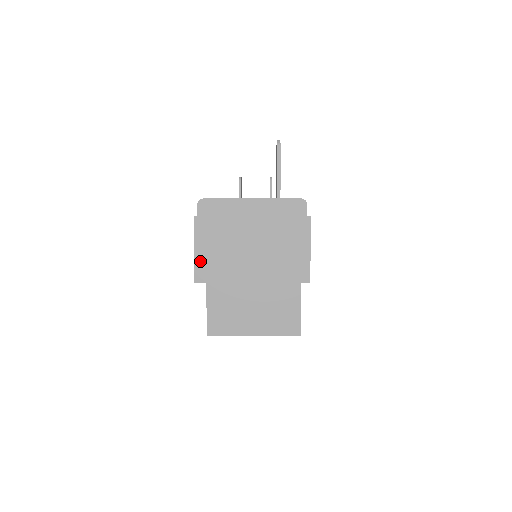
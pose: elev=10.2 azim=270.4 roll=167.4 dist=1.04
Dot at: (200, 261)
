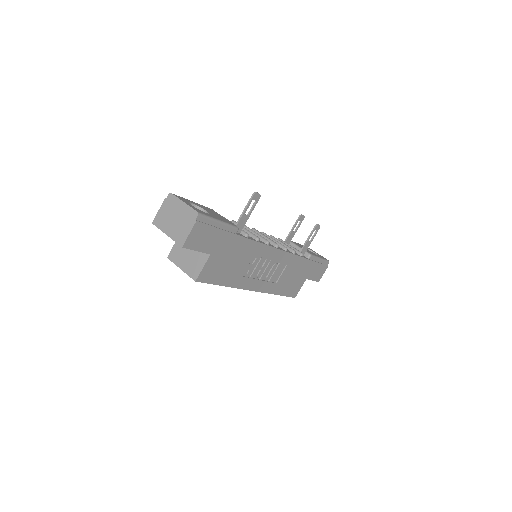
Dot at: (158, 216)
